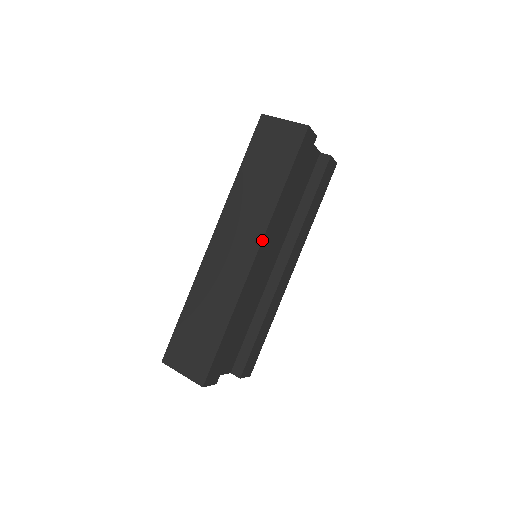
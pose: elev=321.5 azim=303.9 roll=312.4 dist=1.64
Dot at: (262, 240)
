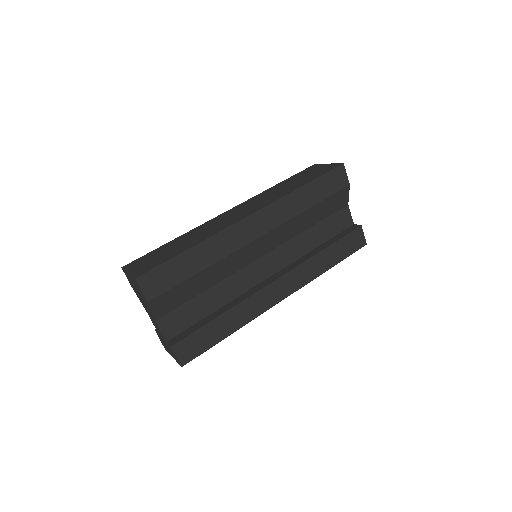
Dot at: (264, 207)
